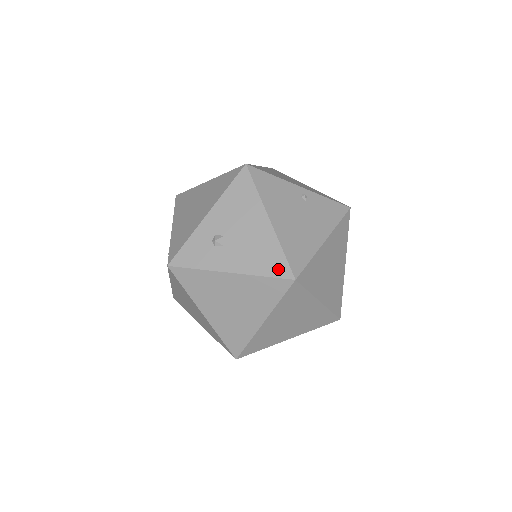
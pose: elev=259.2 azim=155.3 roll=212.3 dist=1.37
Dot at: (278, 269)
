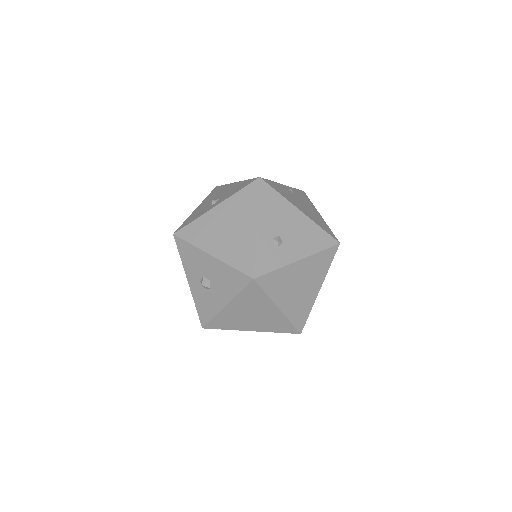
Dot at: (326, 241)
